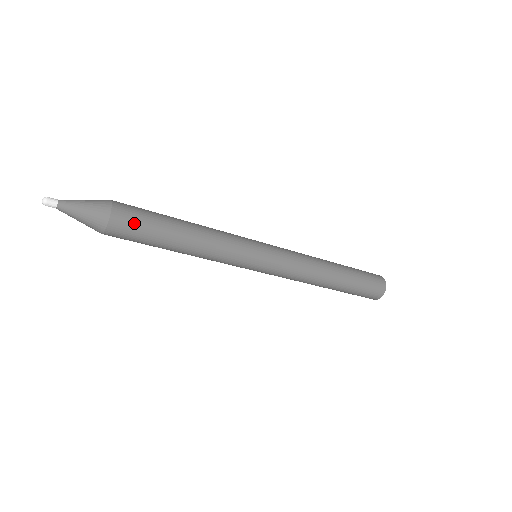
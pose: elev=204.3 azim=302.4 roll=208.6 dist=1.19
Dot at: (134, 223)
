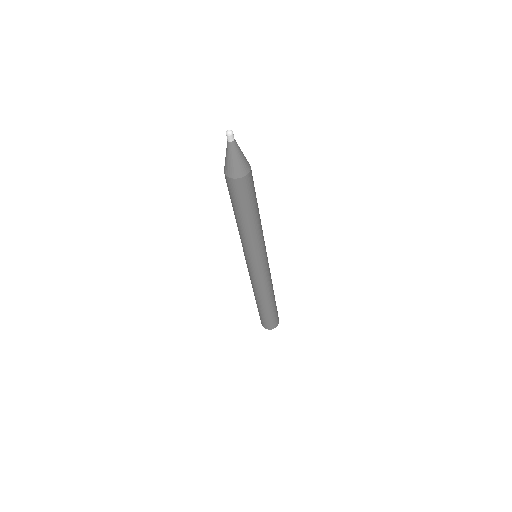
Dot at: occluded
